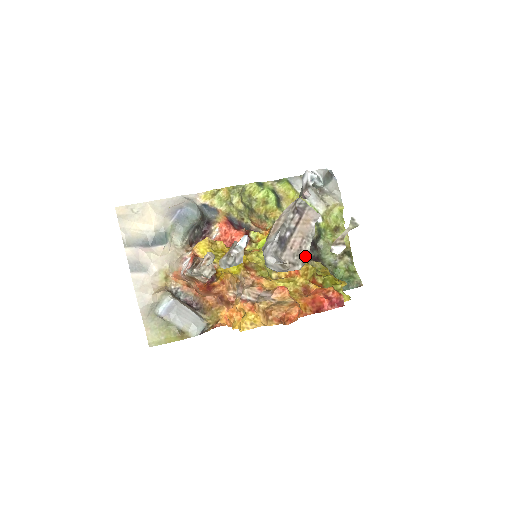
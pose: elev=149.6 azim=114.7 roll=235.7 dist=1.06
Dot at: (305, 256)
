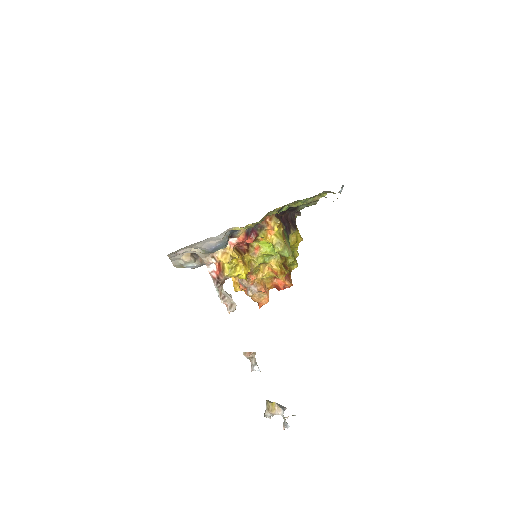
Dot at: occluded
